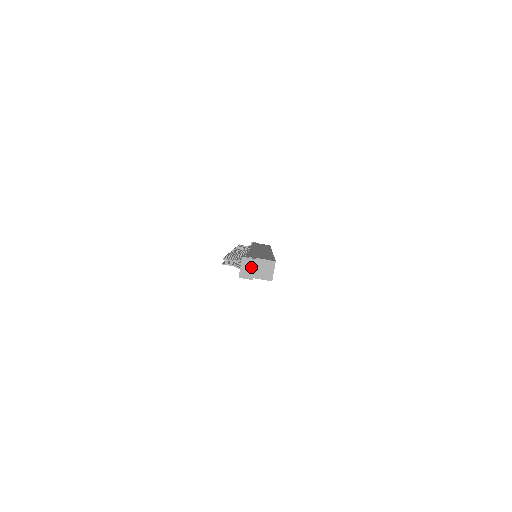
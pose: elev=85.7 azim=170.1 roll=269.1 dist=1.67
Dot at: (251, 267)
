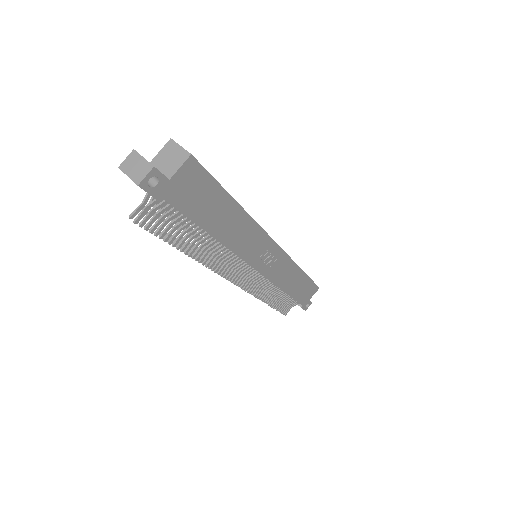
Dot at: (138, 161)
